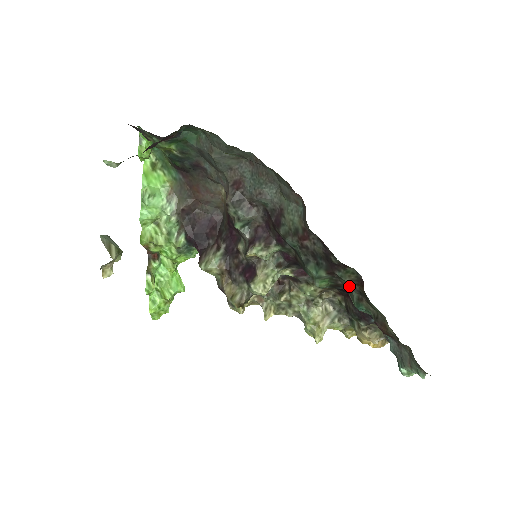
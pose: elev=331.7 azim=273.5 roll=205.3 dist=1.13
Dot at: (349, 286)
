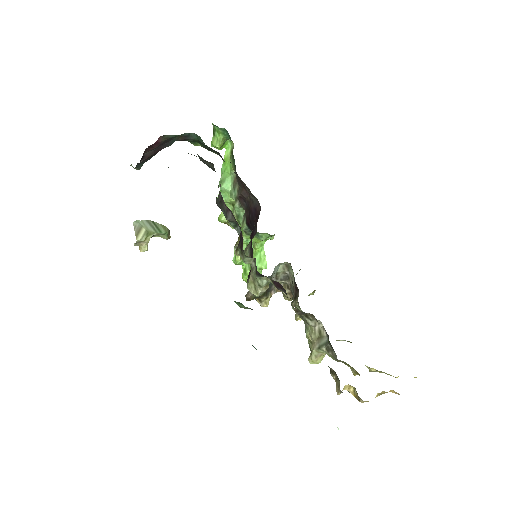
Dot at: occluded
